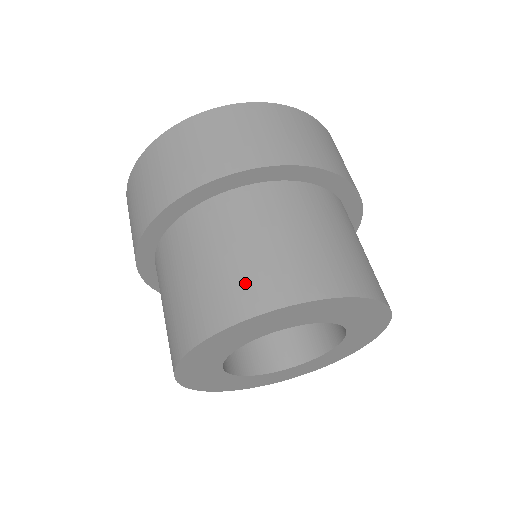
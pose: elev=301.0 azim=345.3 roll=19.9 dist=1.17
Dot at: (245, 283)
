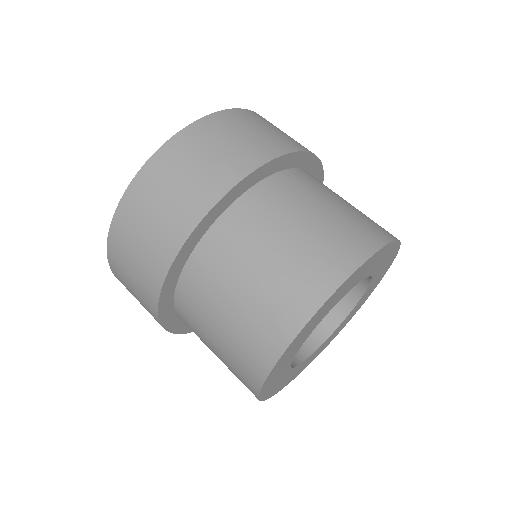
Dot at: (280, 300)
